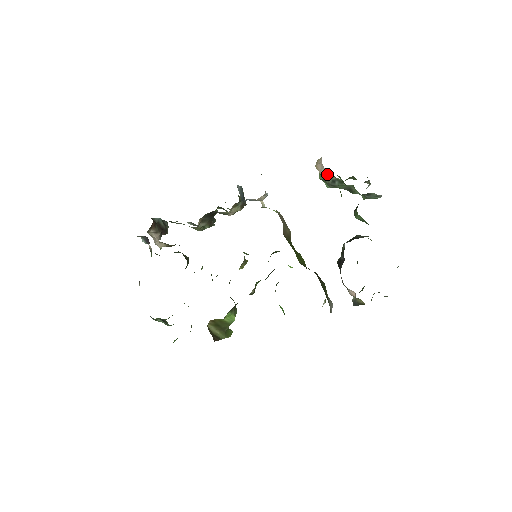
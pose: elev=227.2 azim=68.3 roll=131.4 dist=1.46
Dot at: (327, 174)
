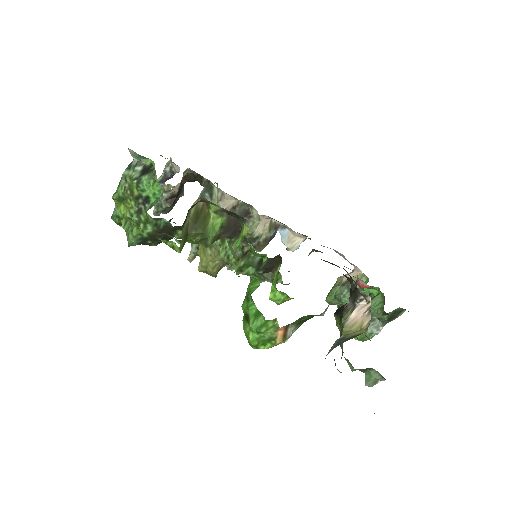
Dot at: (353, 277)
